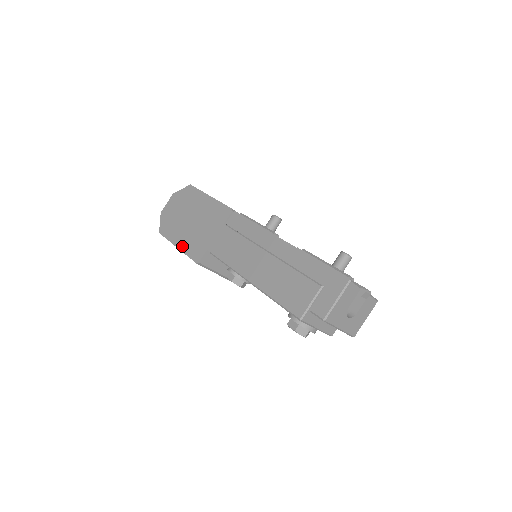
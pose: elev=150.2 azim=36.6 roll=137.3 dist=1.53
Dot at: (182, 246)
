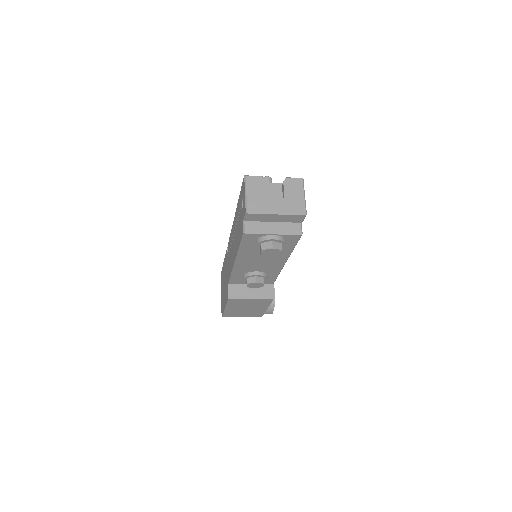
Dot at: (225, 303)
